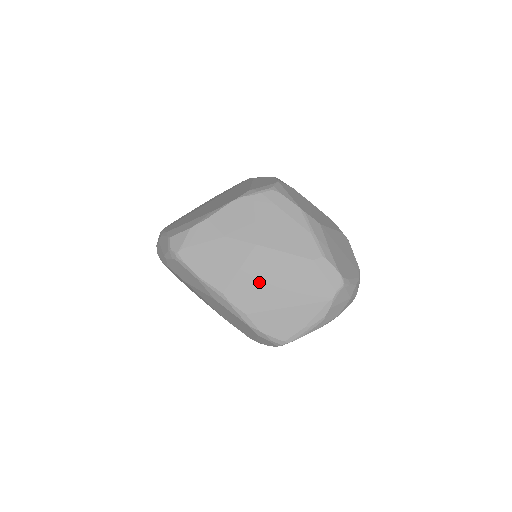
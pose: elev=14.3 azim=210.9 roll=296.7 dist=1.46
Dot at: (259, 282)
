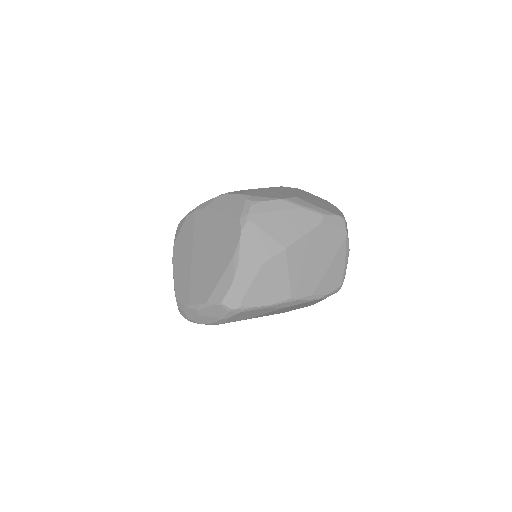
Dot at: (305, 269)
